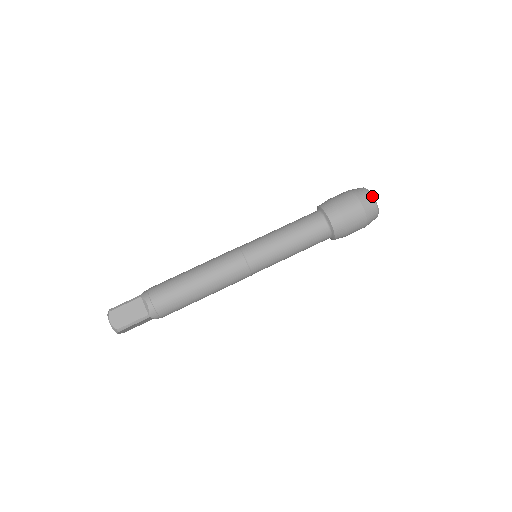
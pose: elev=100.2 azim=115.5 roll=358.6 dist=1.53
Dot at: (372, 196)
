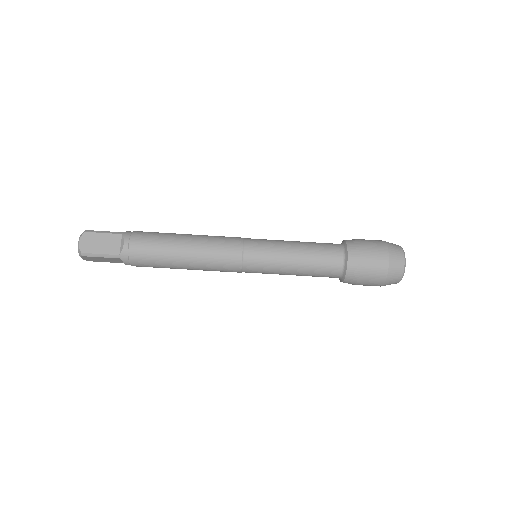
Dot at: (404, 258)
